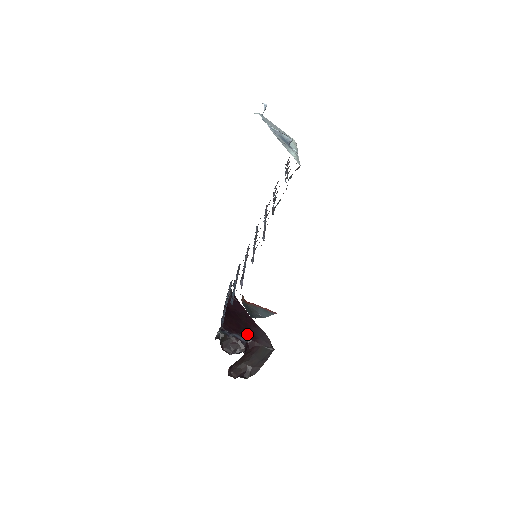
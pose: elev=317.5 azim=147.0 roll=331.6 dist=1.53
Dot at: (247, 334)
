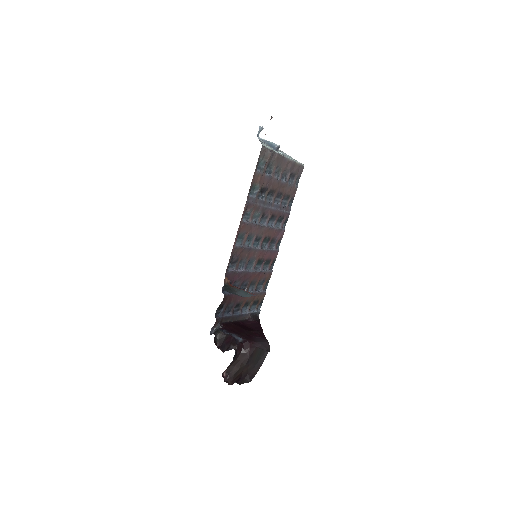
Dot at: (246, 337)
